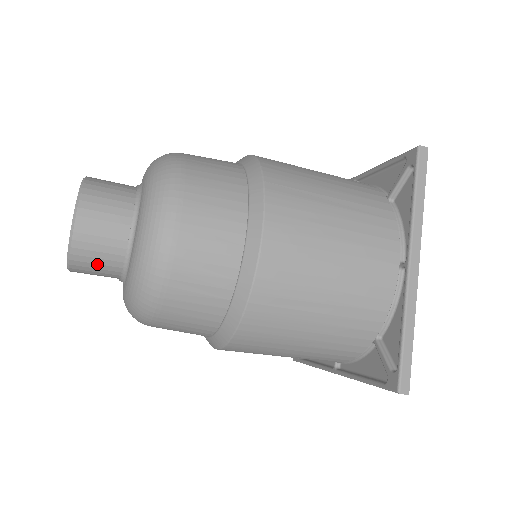
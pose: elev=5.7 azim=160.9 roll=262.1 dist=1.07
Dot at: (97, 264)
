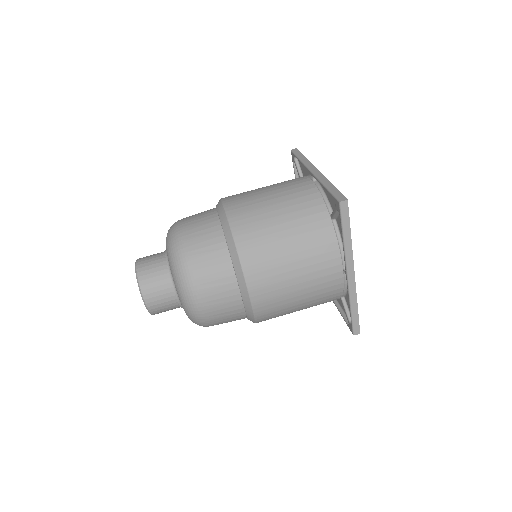
Dot at: occluded
